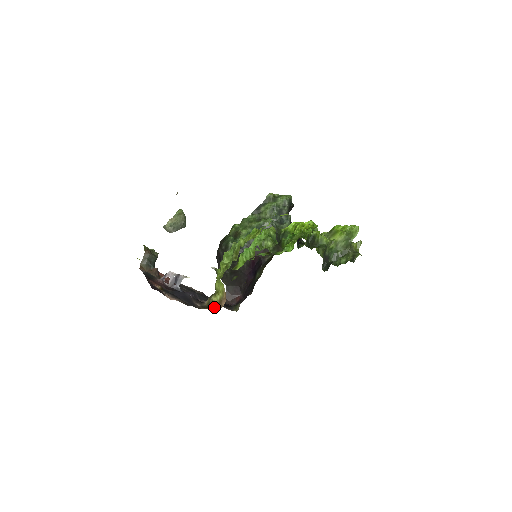
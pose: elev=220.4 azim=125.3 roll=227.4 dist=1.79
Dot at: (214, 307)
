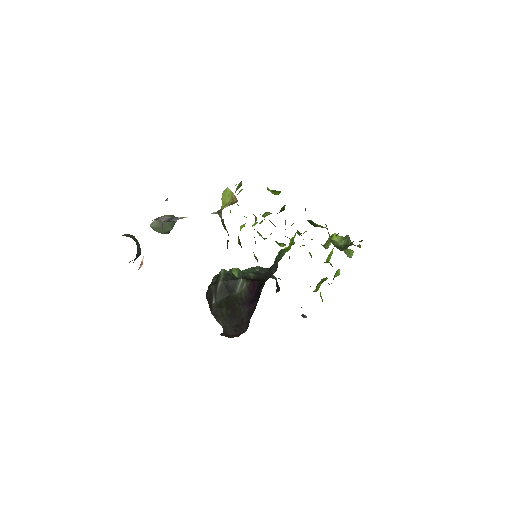
Dot at: occluded
